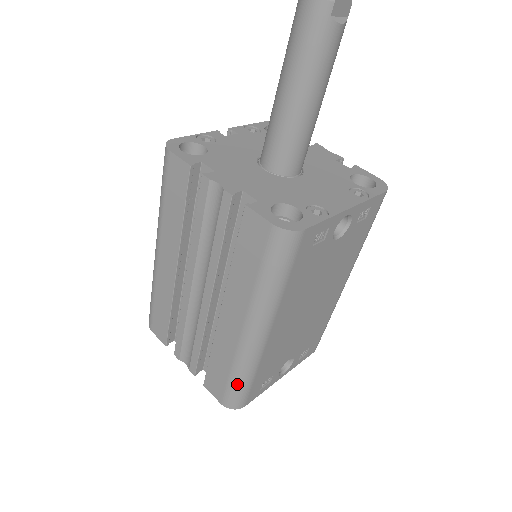
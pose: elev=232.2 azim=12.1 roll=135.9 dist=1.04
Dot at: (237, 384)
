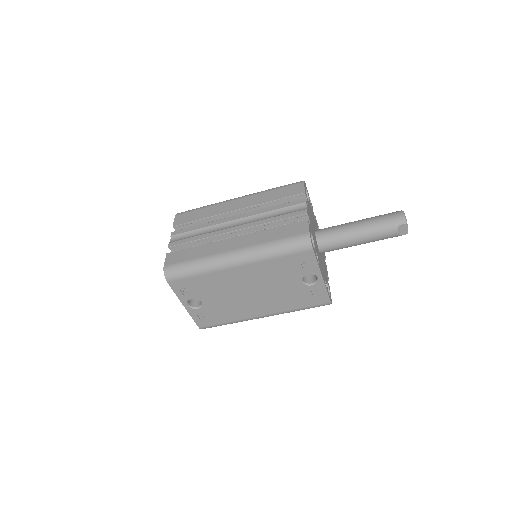
Dot at: (189, 266)
